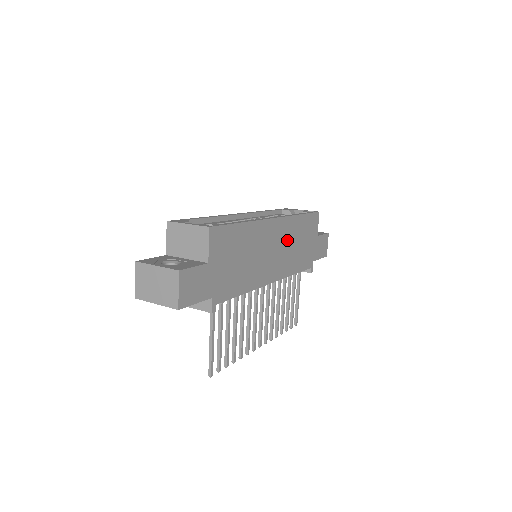
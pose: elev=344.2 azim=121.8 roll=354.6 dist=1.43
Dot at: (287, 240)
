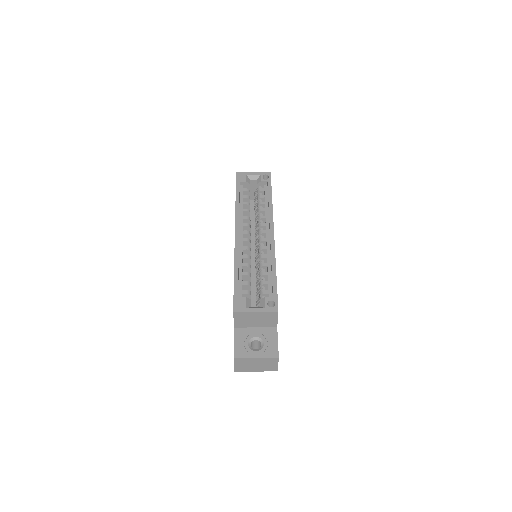
Dot at: occluded
